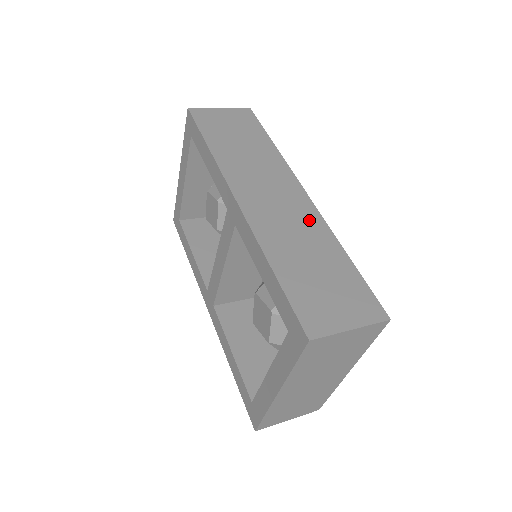
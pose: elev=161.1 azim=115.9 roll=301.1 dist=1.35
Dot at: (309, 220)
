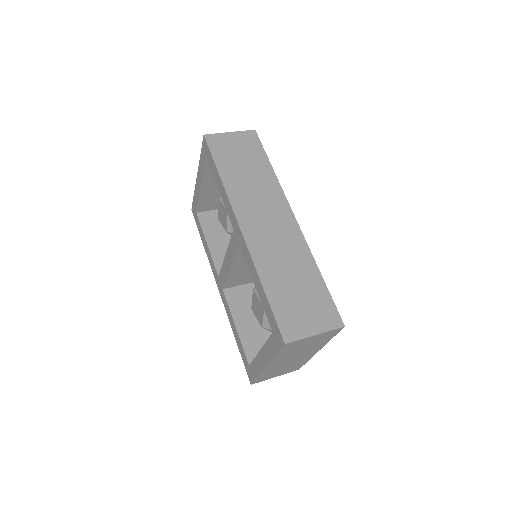
Dot at: (294, 243)
